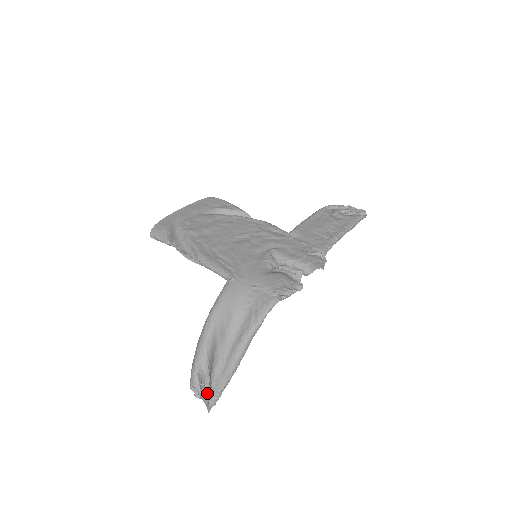
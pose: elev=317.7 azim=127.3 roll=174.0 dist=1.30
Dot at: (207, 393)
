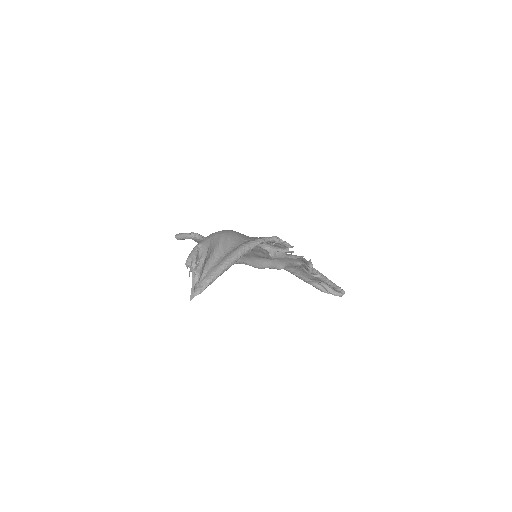
Dot at: (199, 267)
